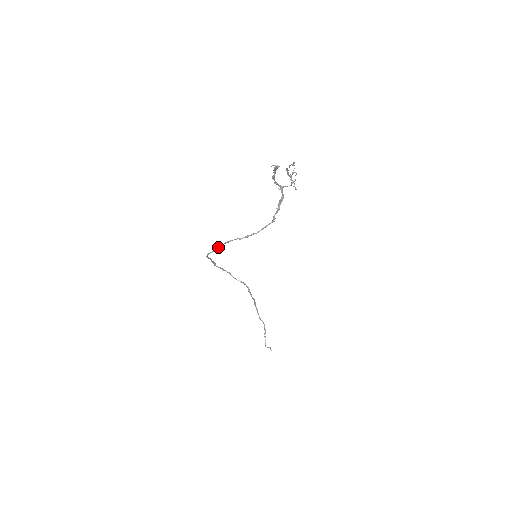
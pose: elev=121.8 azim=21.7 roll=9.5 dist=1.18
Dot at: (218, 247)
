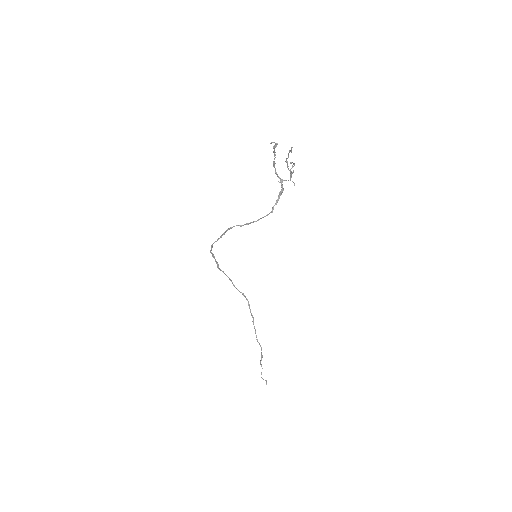
Dot at: (221, 235)
